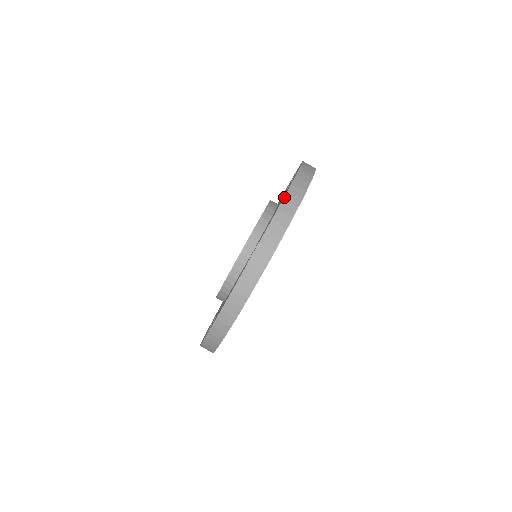
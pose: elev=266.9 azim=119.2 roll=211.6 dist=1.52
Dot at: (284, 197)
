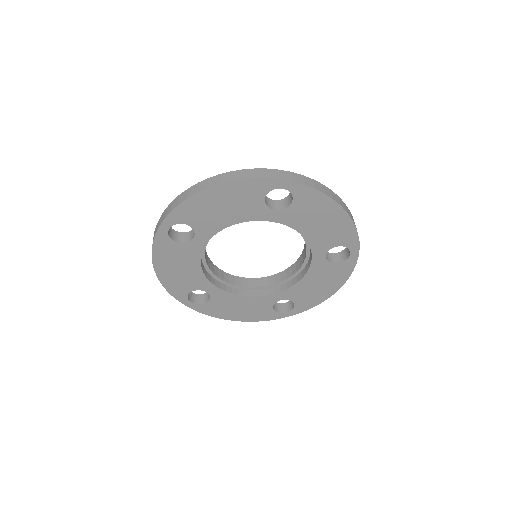
Dot at: occluded
